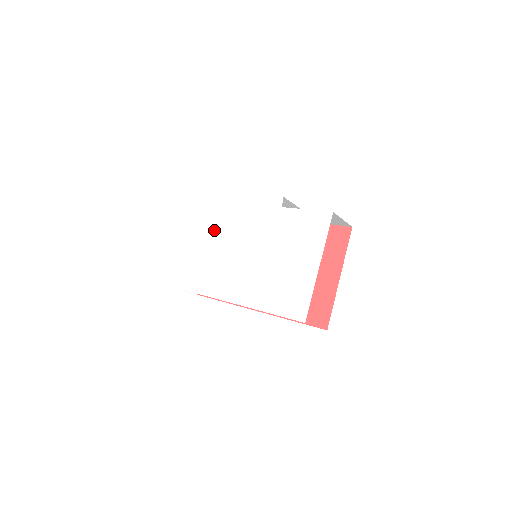
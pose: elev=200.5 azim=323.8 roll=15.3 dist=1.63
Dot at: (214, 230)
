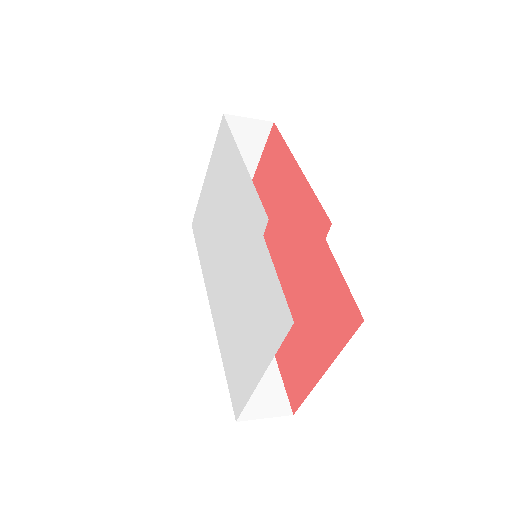
Dot at: (220, 188)
